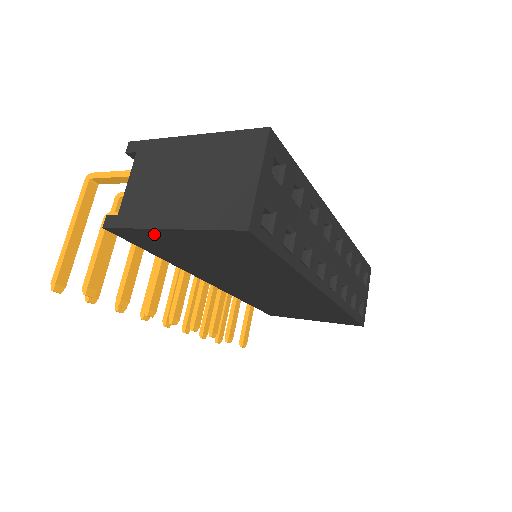
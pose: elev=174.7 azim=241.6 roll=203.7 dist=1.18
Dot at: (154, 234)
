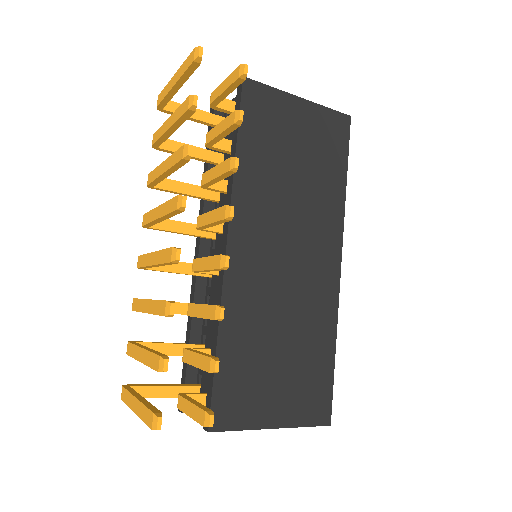
Dot at: (281, 101)
